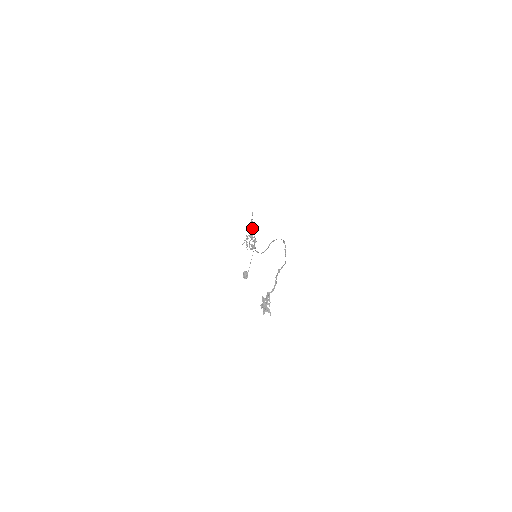
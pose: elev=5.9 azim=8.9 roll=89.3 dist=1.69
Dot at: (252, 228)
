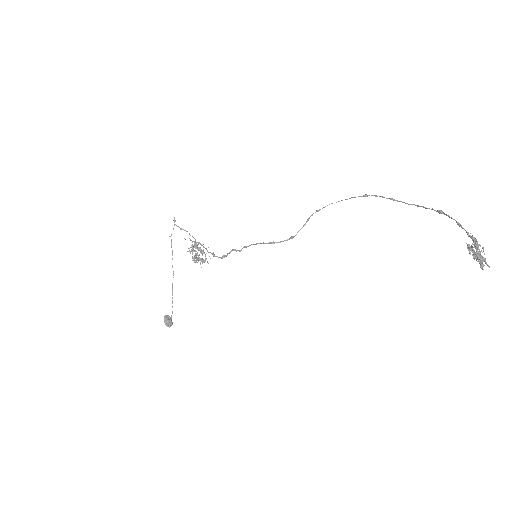
Dot at: occluded
